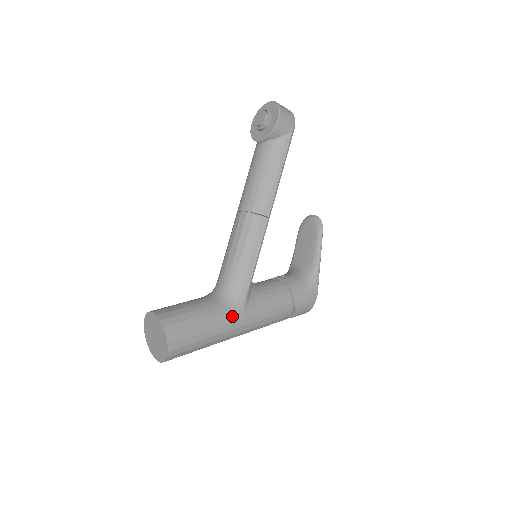
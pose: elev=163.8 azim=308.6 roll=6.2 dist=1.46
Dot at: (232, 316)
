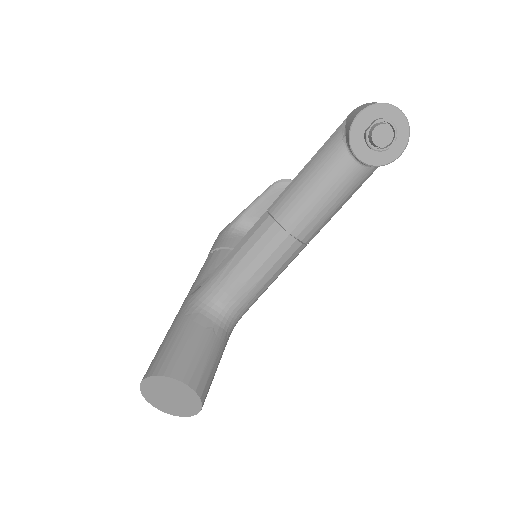
Dot at: occluded
